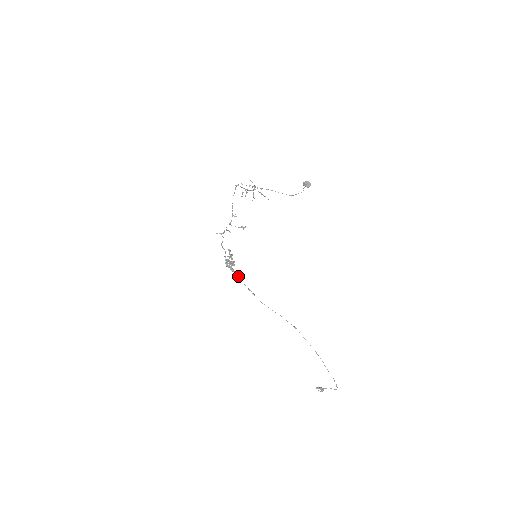
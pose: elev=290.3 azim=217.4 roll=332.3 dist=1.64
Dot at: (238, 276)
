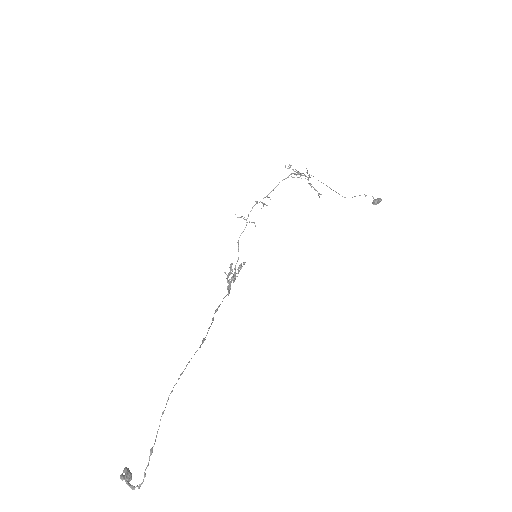
Dot at: occluded
